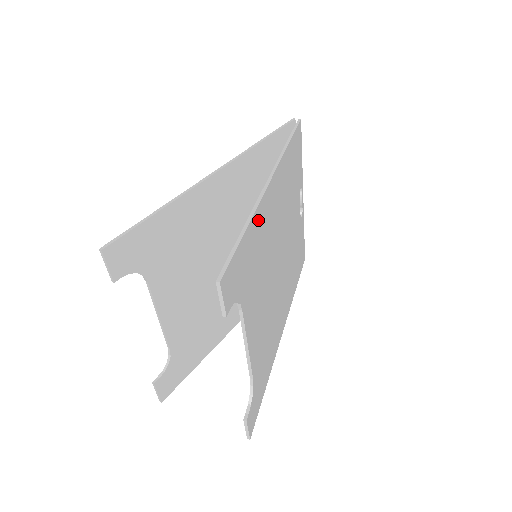
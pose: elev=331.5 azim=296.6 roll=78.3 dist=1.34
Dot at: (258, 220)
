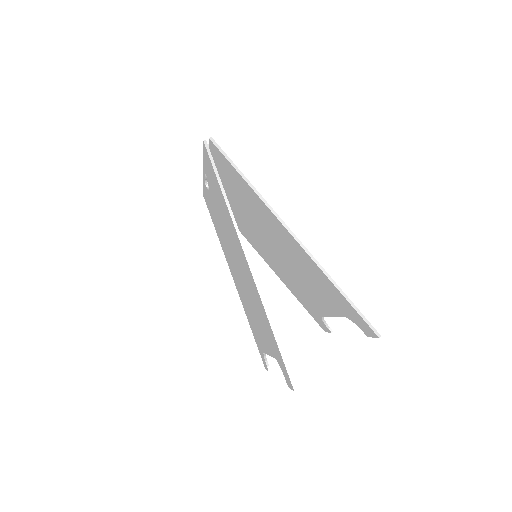
Dot at: occluded
